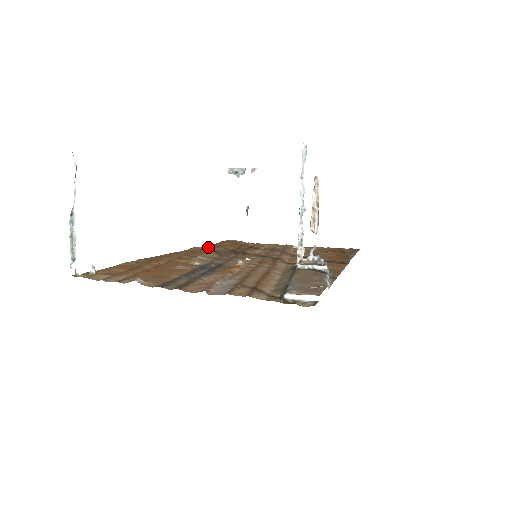
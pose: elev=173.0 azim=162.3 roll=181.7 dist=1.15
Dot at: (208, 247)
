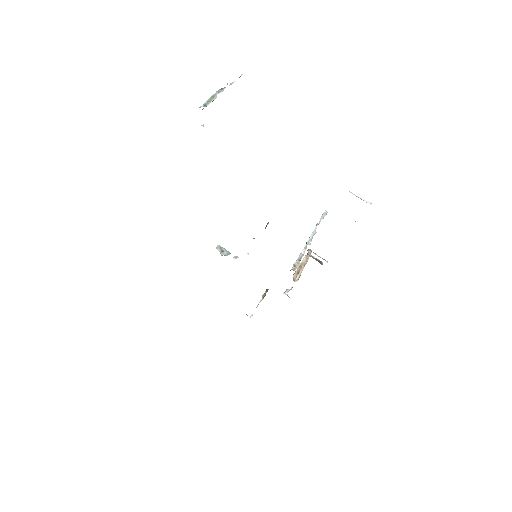
Dot at: occluded
